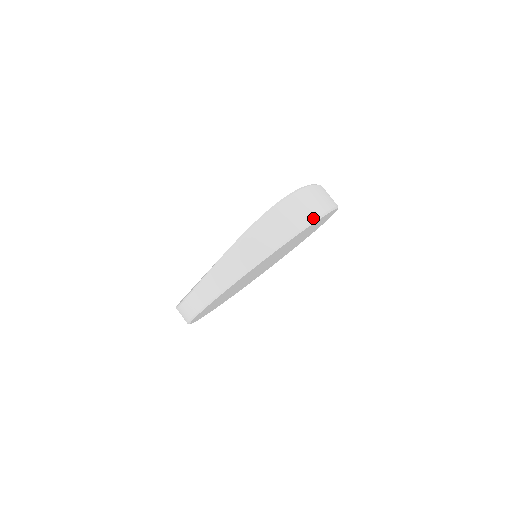
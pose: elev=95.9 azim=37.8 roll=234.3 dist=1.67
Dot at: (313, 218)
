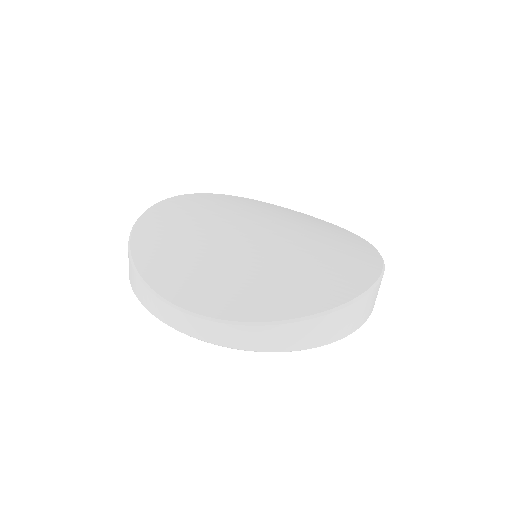
Dot at: (368, 317)
